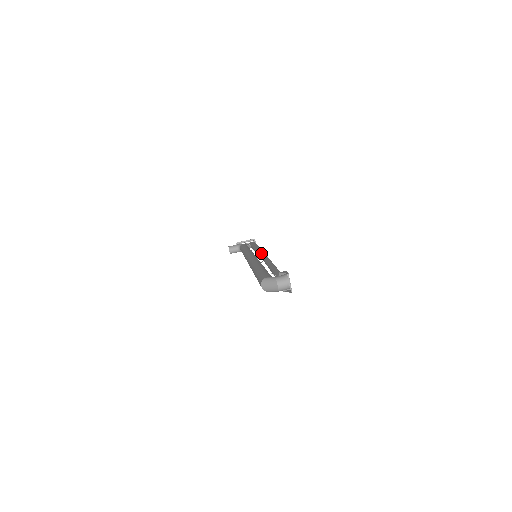
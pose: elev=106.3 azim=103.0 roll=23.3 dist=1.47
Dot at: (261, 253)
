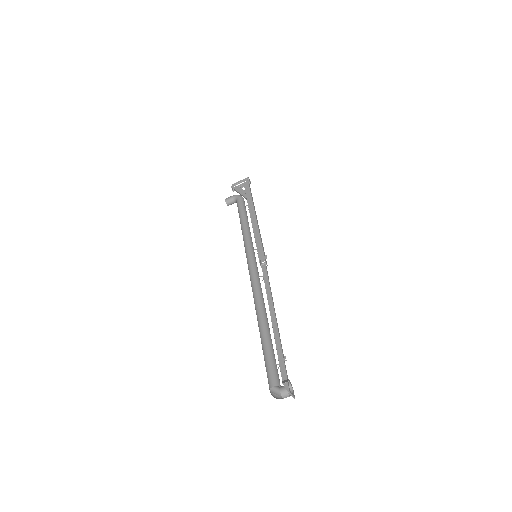
Dot at: (260, 256)
